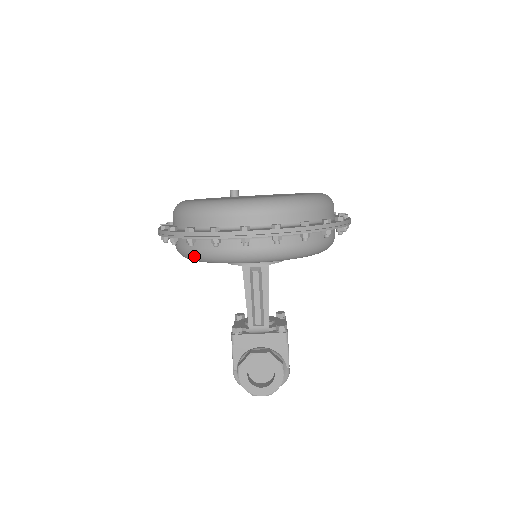
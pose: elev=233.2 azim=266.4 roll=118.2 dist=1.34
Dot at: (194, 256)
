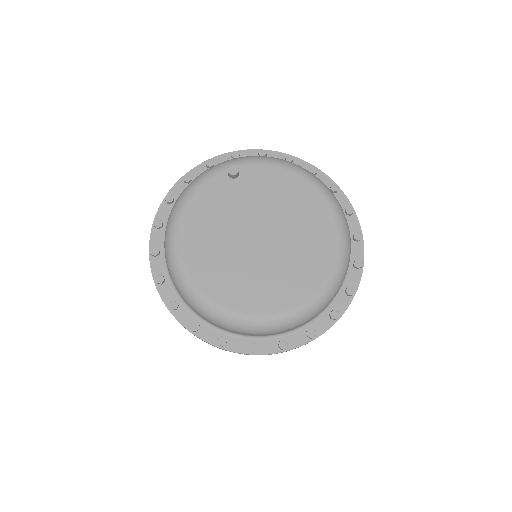
Dot at: occluded
